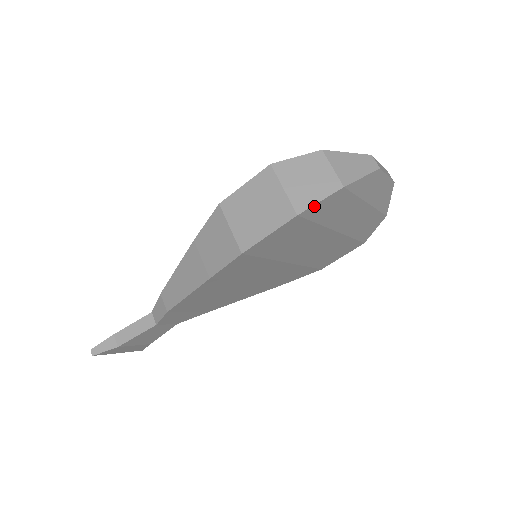
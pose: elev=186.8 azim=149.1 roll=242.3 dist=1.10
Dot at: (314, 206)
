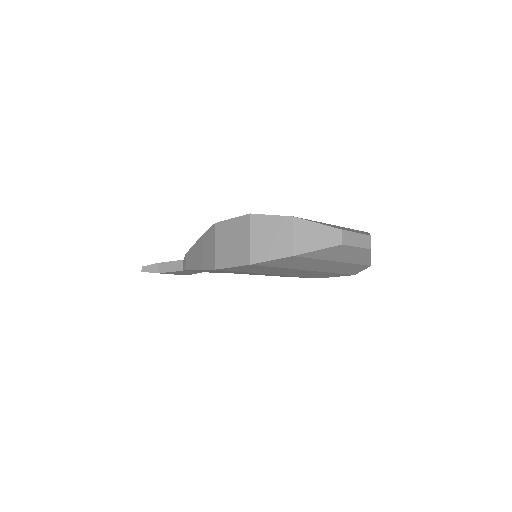
Dot at: (266, 262)
